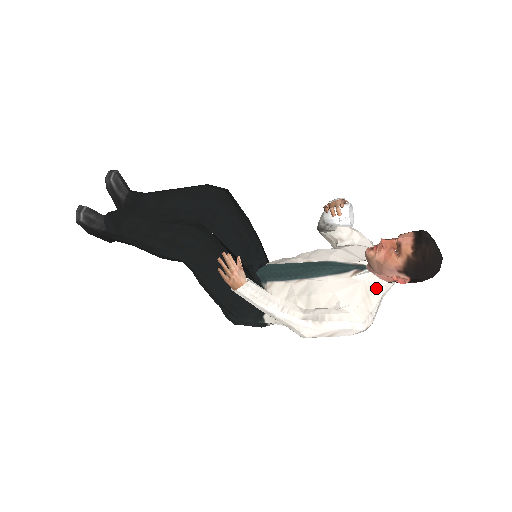
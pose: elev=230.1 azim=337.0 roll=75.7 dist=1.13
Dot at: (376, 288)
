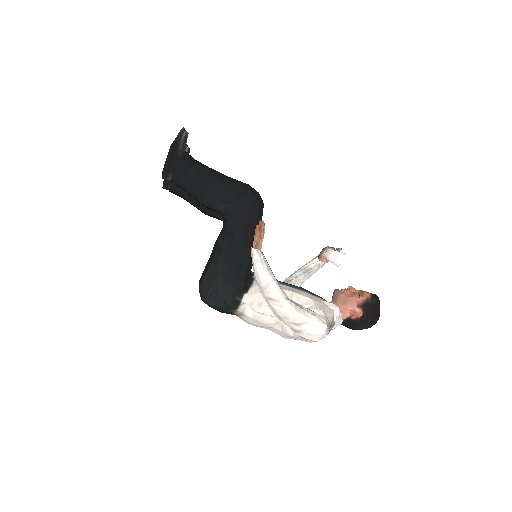
Dot at: (335, 315)
